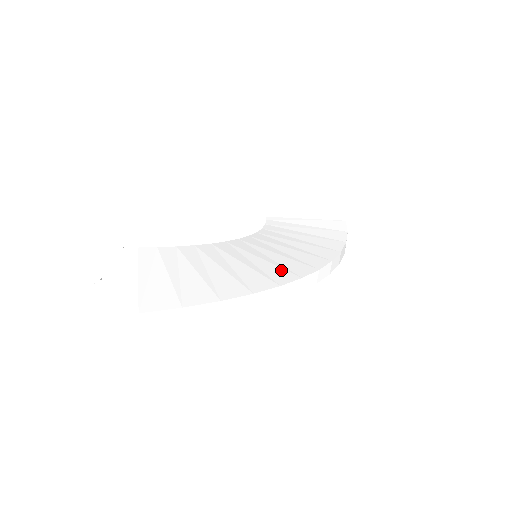
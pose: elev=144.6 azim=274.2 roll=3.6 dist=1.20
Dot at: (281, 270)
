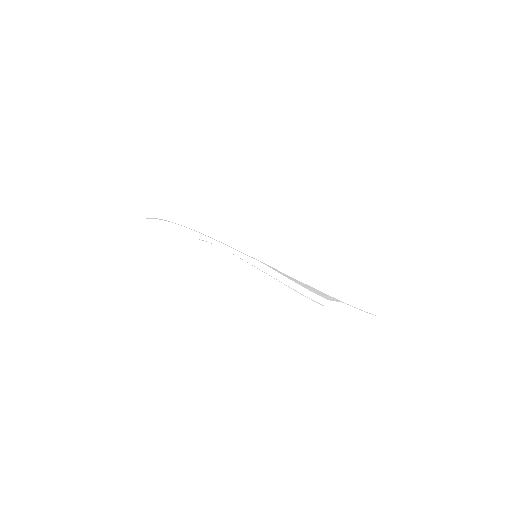
Dot at: occluded
